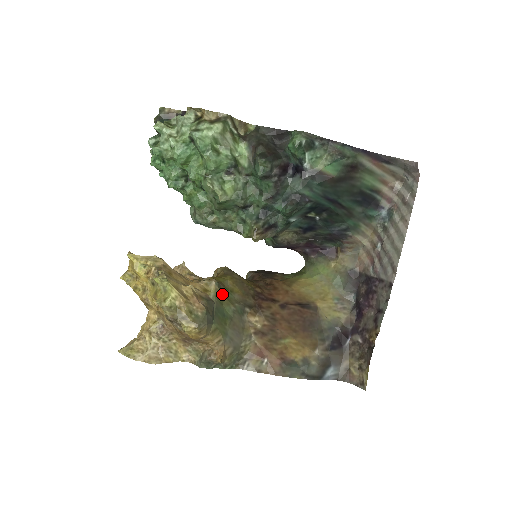
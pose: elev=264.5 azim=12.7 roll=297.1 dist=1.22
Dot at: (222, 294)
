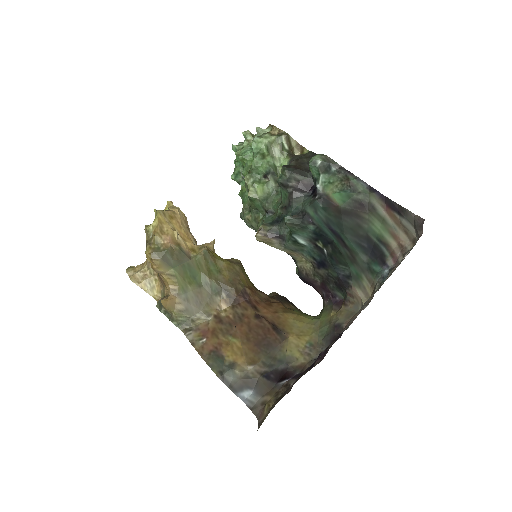
Dot at: (205, 263)
